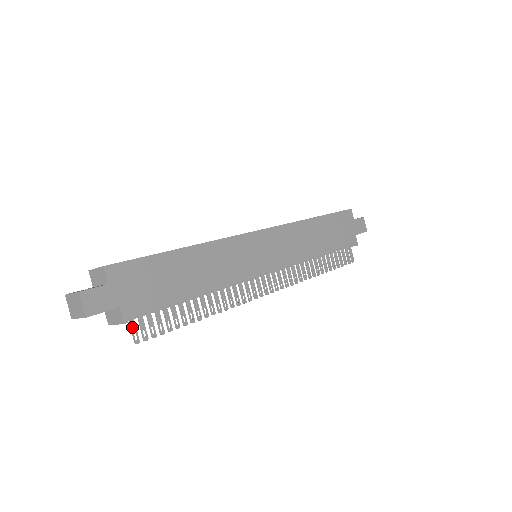
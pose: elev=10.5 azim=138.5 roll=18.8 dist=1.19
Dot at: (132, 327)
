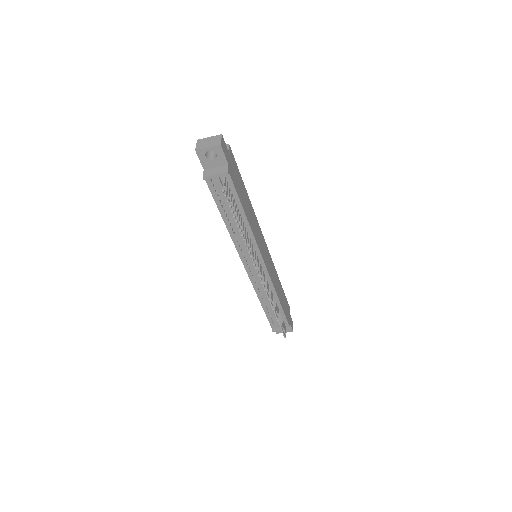
Dot at: (225, 182)
